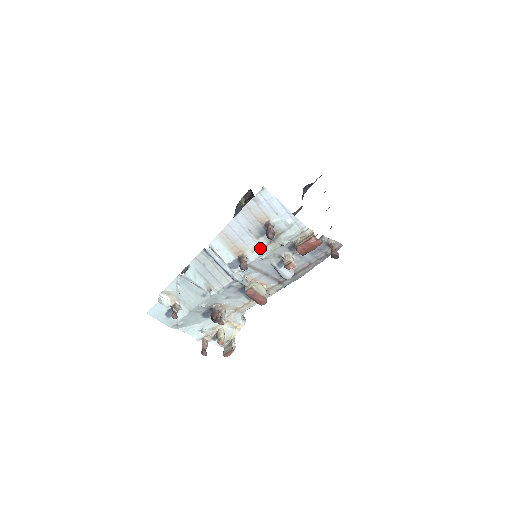
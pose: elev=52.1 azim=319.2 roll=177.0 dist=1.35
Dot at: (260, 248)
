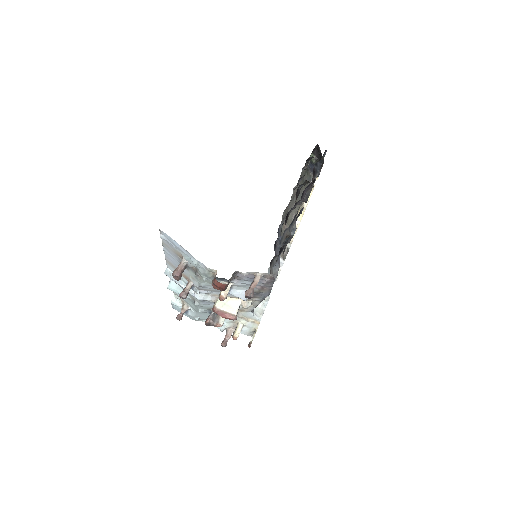
Dot at: (195, 278)
